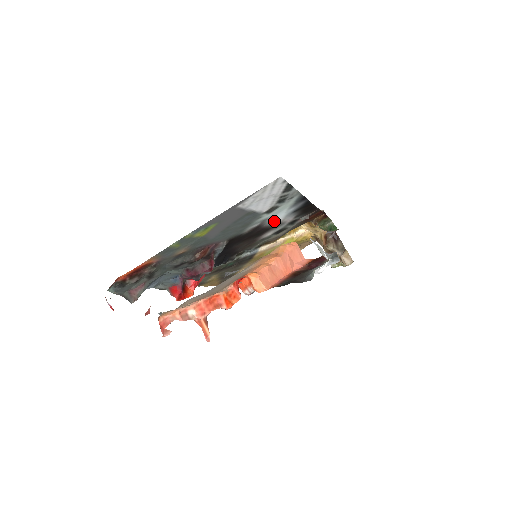
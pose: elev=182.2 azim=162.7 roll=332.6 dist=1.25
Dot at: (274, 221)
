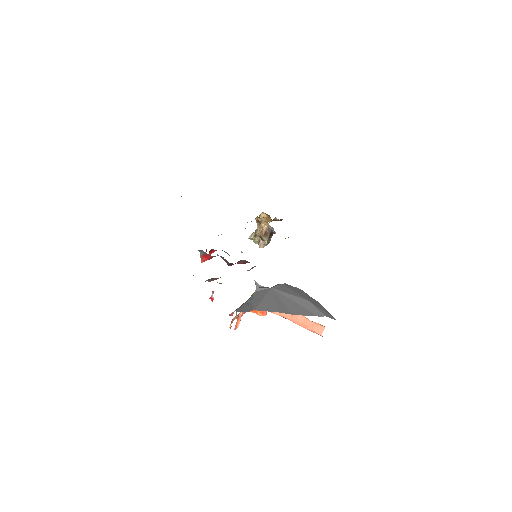
Dot at: occluded
